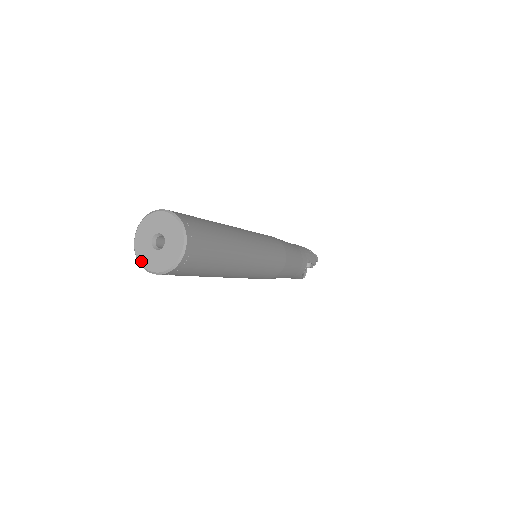
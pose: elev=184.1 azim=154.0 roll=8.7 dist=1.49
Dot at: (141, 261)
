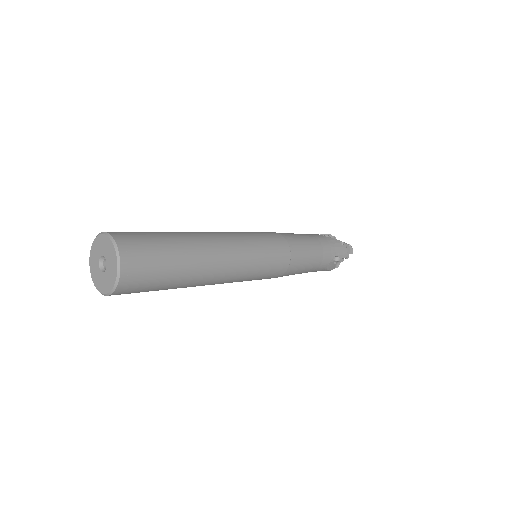
Dot at: (92, 278)
